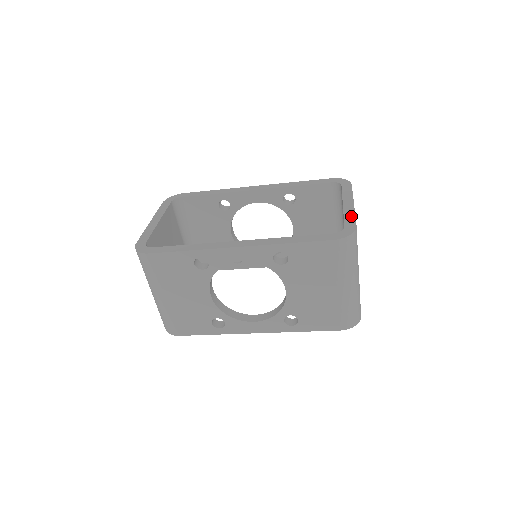
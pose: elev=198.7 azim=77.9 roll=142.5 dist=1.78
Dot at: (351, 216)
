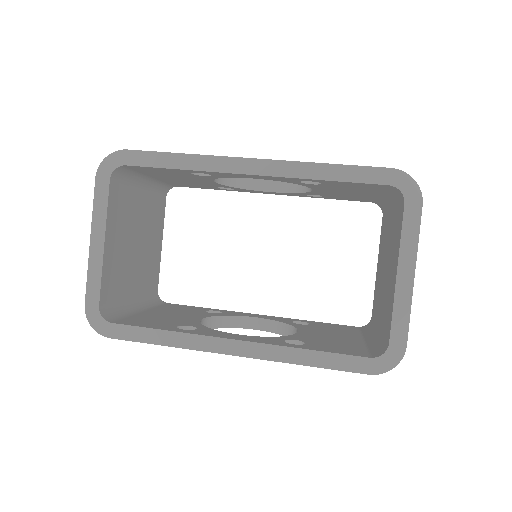
Dot at: (404, 316)
